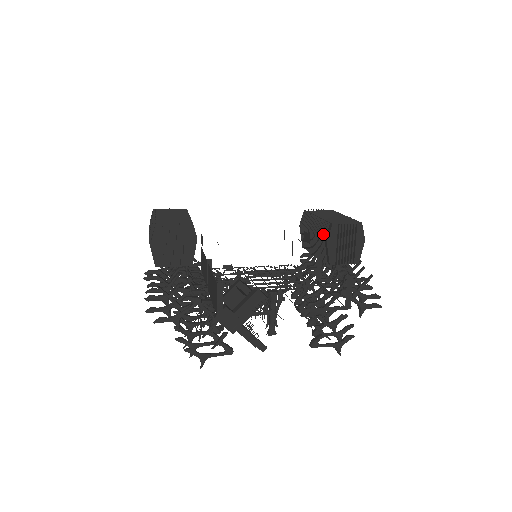
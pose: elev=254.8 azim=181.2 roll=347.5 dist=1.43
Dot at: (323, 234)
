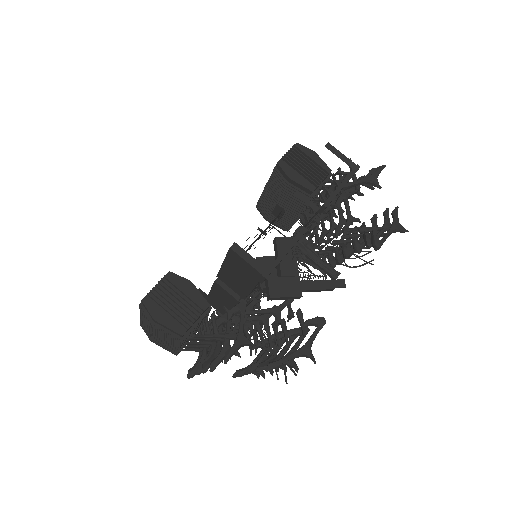
Dot at: (281, 180)
